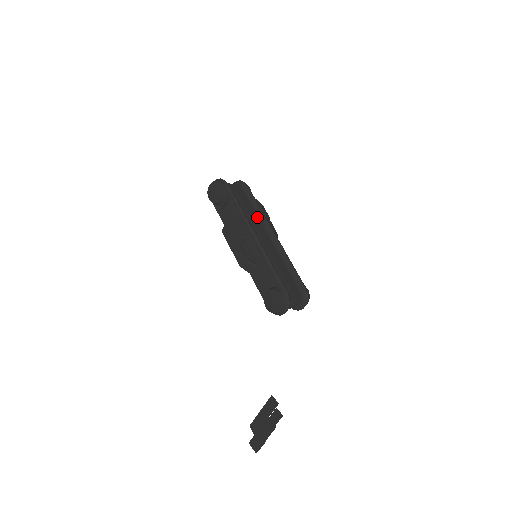
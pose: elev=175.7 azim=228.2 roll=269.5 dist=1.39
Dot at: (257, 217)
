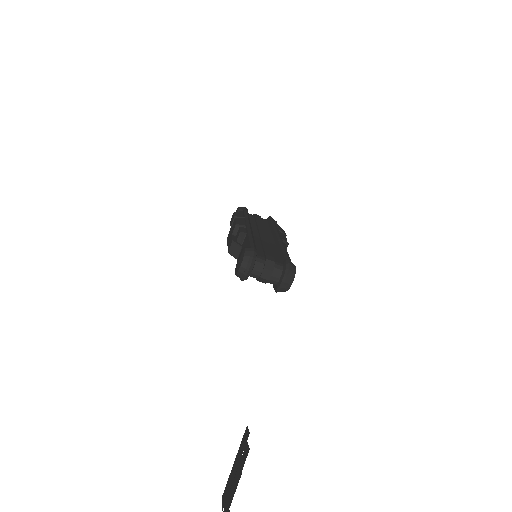
Dot at: (269, 230)
